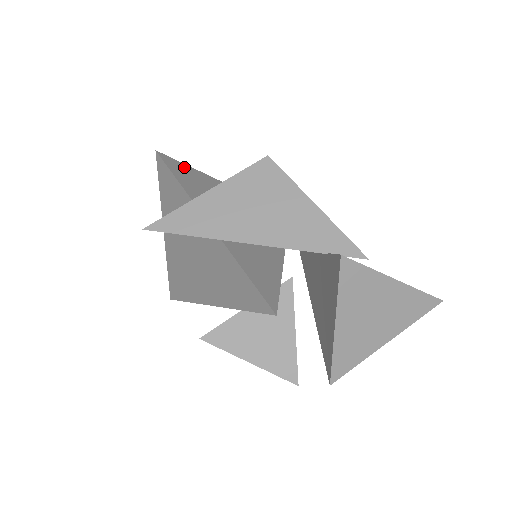
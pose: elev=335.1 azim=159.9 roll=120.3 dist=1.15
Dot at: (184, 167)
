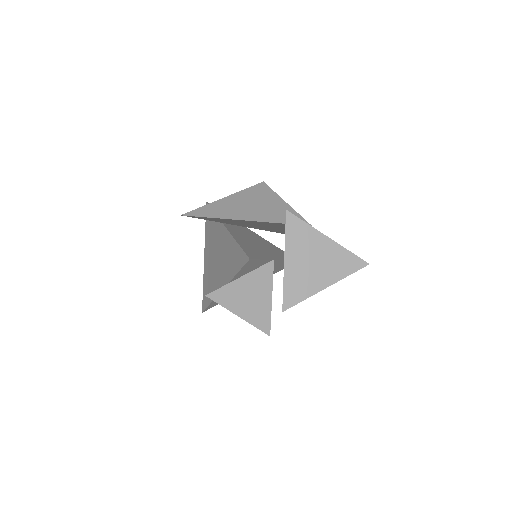
Dot at: occluded
